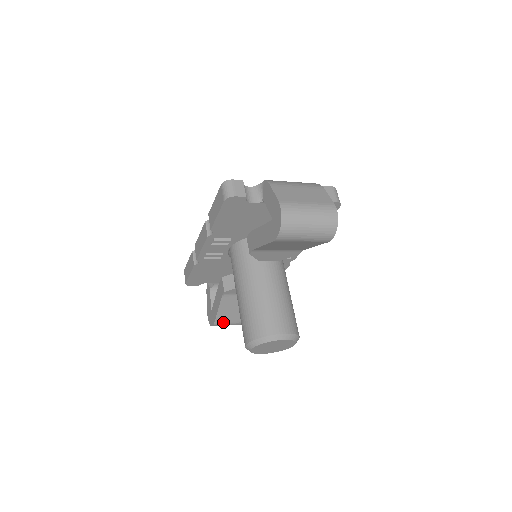
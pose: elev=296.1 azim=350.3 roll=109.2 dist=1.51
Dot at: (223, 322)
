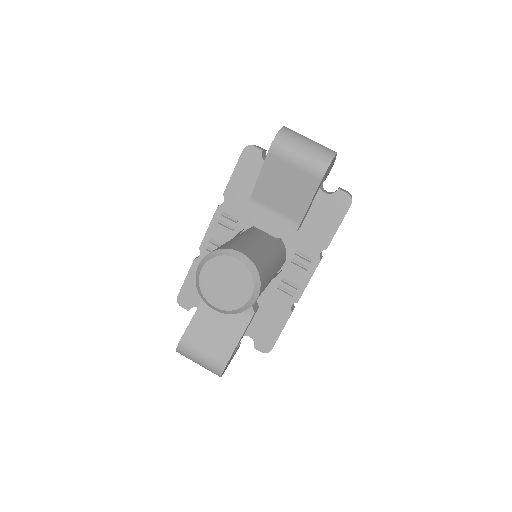
Dot at: (191, 343)
